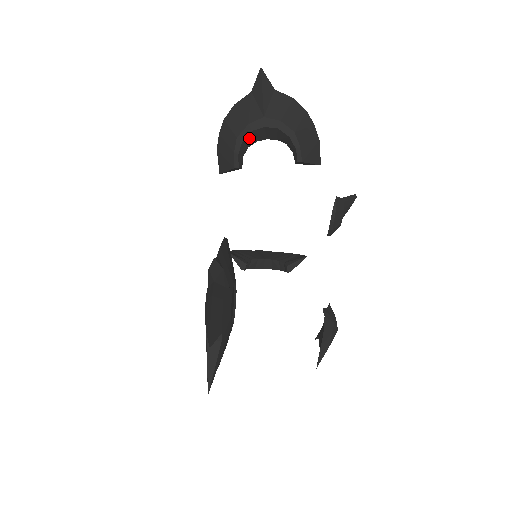
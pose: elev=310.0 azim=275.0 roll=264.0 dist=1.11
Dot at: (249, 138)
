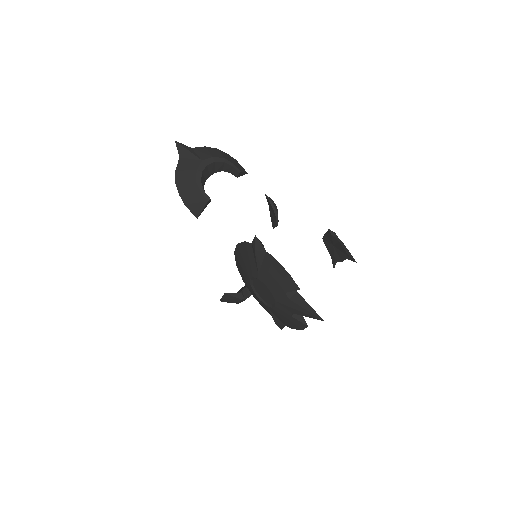
Dot at: (202, 179)
